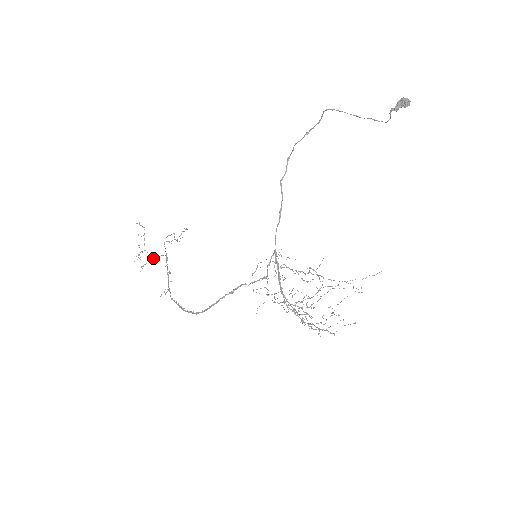
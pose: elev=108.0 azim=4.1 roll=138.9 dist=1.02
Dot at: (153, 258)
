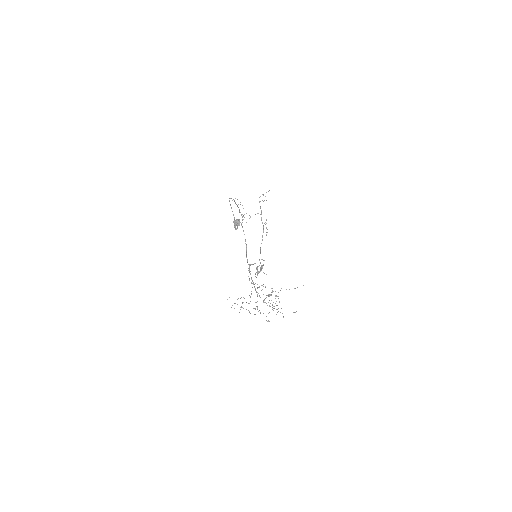
Dot at: occluded
